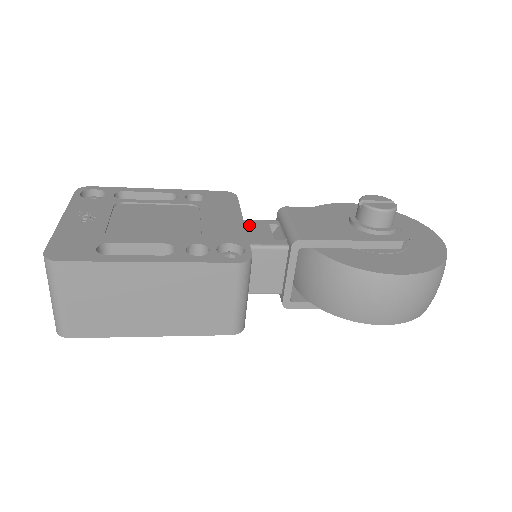
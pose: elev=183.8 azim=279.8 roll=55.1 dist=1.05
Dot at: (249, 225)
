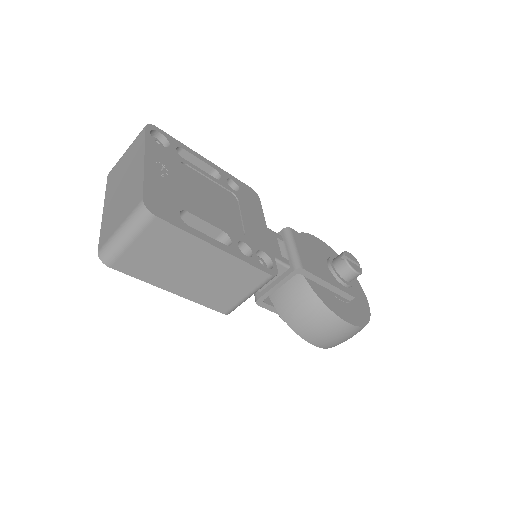
Dot at: occluded
